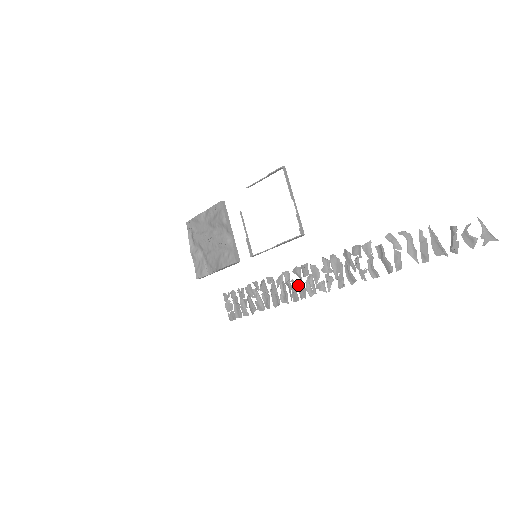
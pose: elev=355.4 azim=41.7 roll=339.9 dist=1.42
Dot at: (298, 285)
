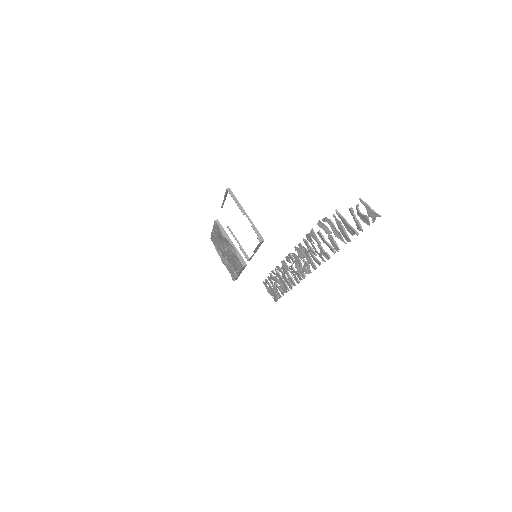
Dot at: (293, 271)
